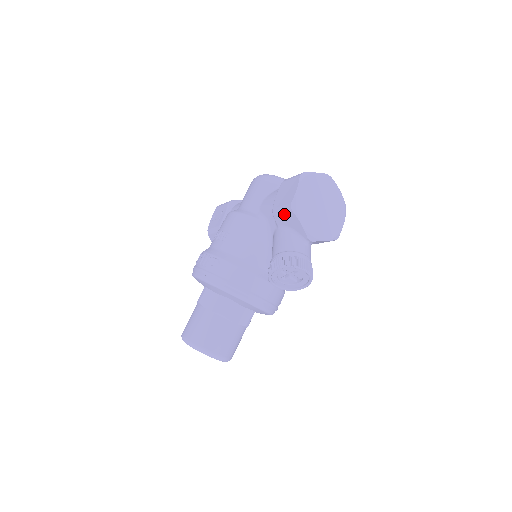
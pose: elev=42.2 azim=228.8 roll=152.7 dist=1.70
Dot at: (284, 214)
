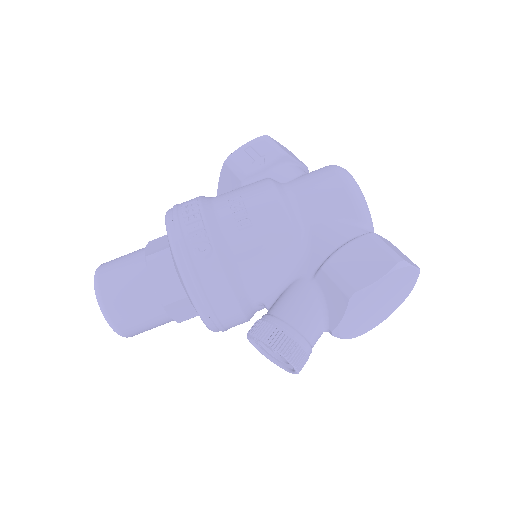
Dot at: (336, 287)
